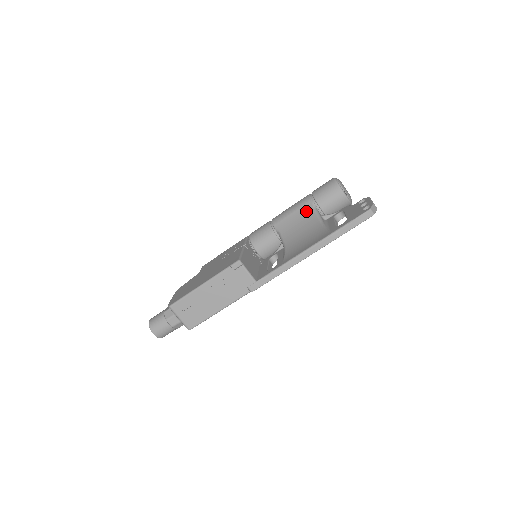
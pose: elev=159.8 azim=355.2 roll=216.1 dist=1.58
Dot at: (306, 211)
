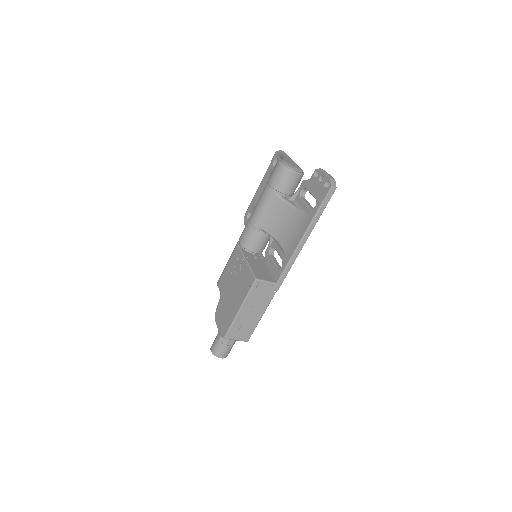
Dot at: (275, 203)
